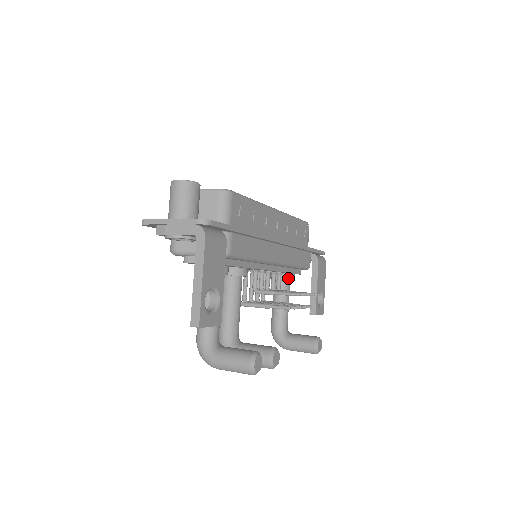
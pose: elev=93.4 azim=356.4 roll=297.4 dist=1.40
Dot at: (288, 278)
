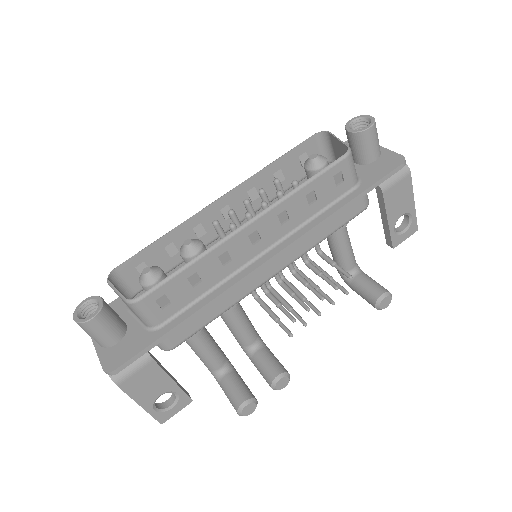
Dot at: occluded
